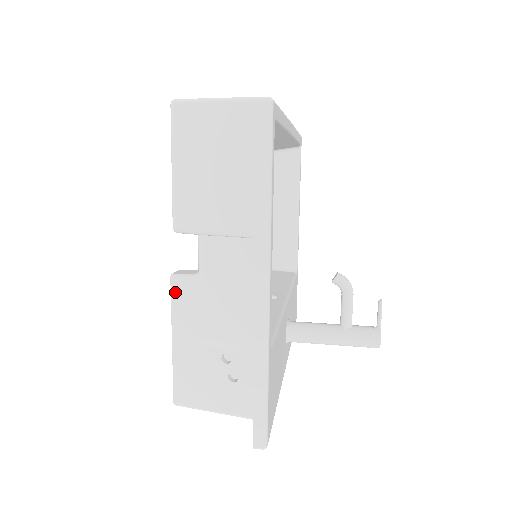
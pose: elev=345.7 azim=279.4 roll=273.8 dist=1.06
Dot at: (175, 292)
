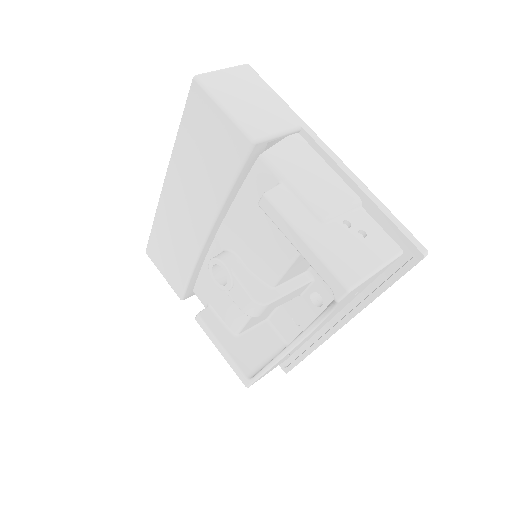
Dot at: (277, 202)
